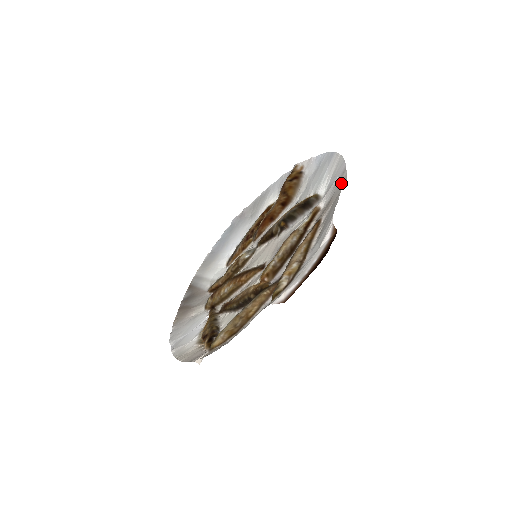
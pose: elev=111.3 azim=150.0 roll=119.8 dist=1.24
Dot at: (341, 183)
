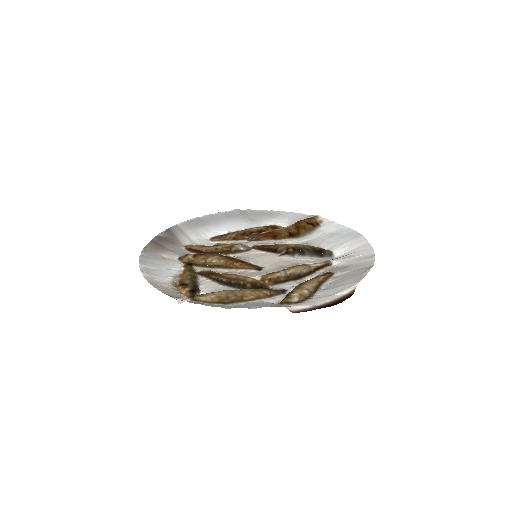
Dot at: (366, 262)
